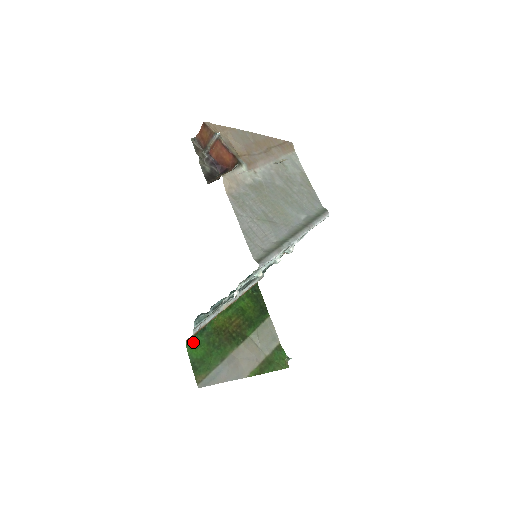
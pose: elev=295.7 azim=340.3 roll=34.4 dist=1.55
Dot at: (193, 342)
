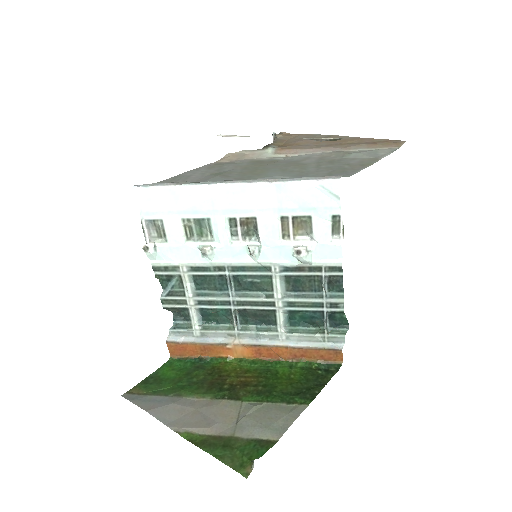
Dot at: (177, 363)
